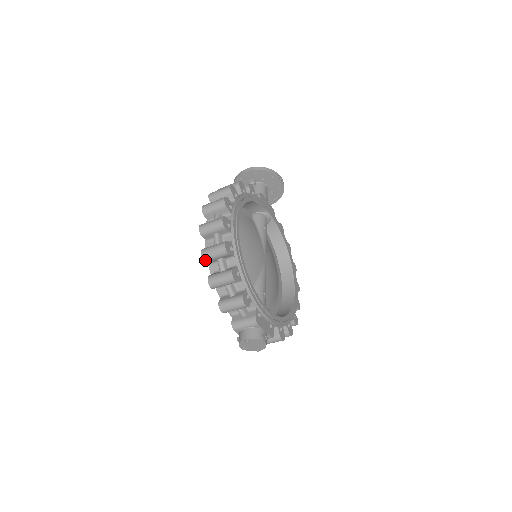
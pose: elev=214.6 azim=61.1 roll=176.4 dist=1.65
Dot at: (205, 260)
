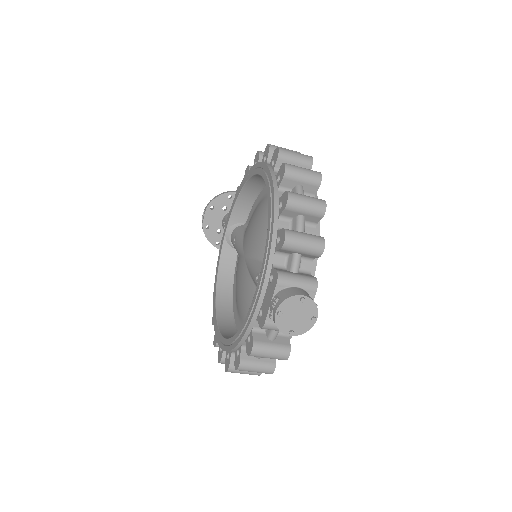
Dot at: (287, 173)
